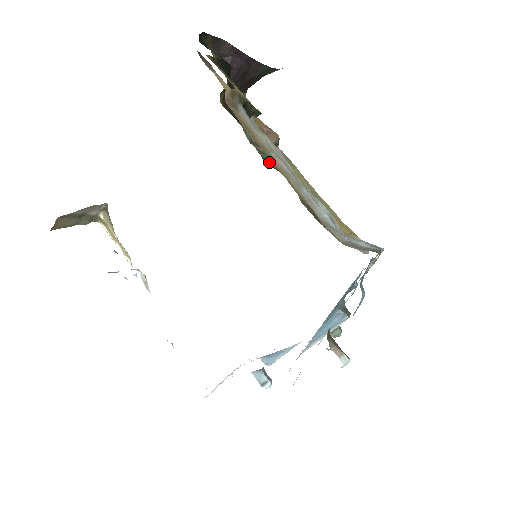
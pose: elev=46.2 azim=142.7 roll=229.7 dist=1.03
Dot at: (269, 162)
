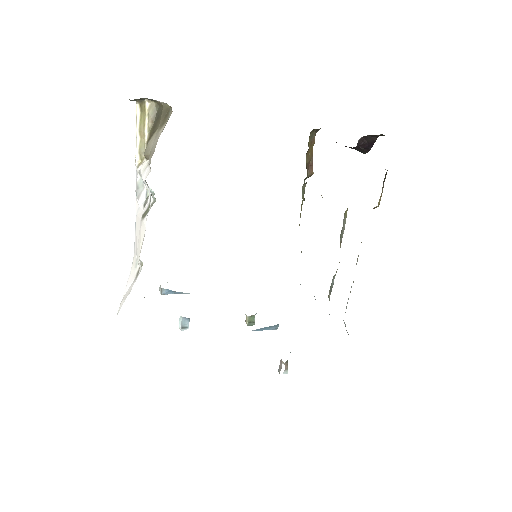
Dot at: occluded
